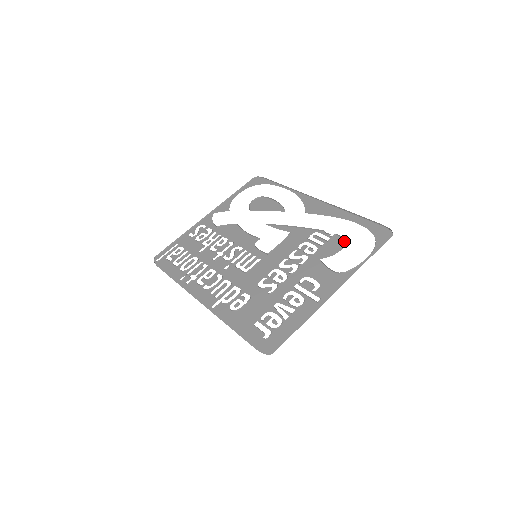
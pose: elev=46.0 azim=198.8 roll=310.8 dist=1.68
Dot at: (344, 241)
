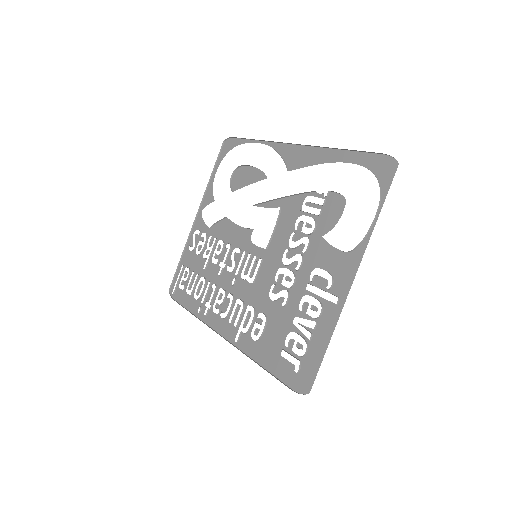
Dot at: (342, 198)
